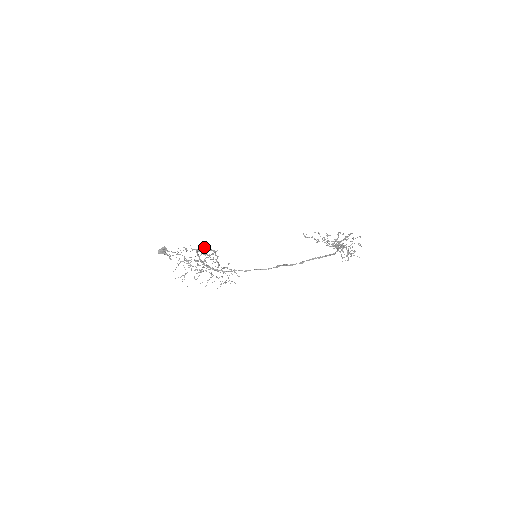
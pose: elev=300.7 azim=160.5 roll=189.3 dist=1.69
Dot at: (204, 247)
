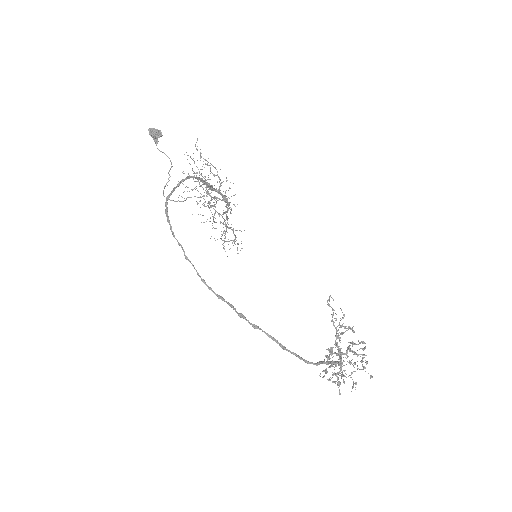
Dot at: occluded
